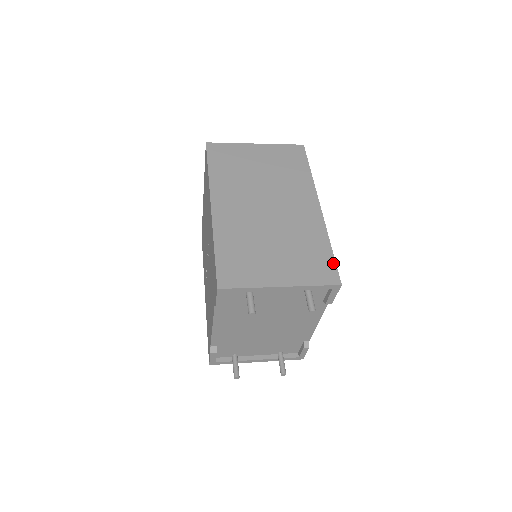
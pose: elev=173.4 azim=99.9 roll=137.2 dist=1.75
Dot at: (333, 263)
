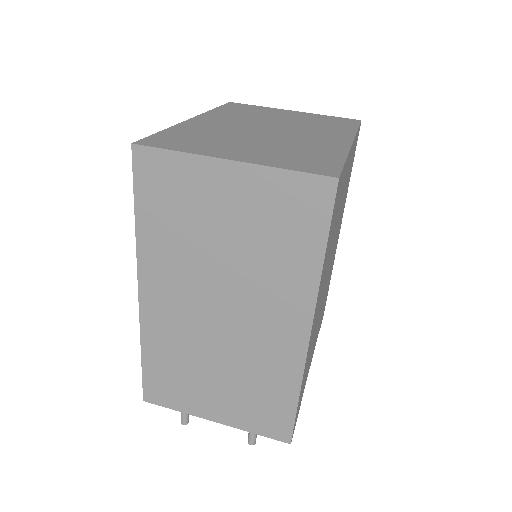
Dot at: (291, 419)
